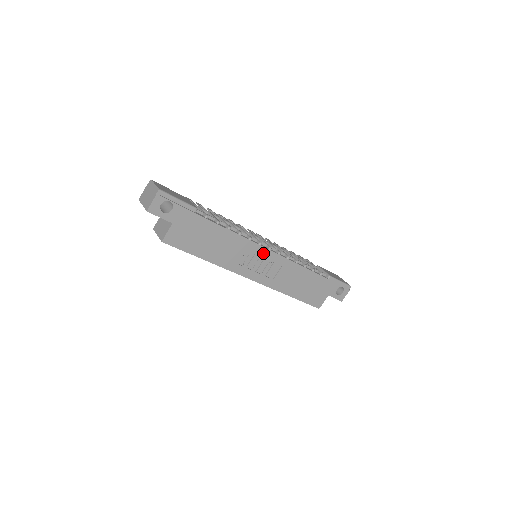
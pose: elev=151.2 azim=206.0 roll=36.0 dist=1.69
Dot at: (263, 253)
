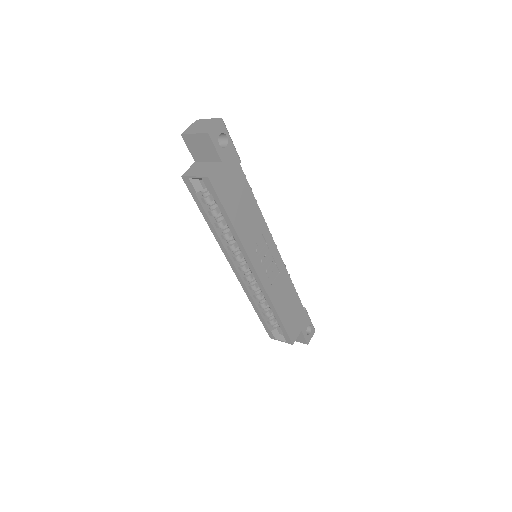
Dot at: (271, 247)
